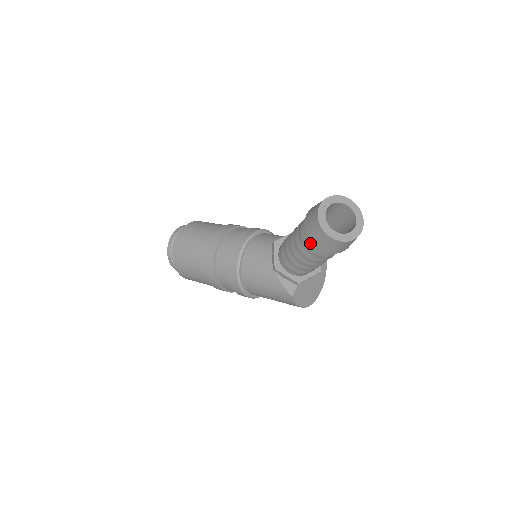
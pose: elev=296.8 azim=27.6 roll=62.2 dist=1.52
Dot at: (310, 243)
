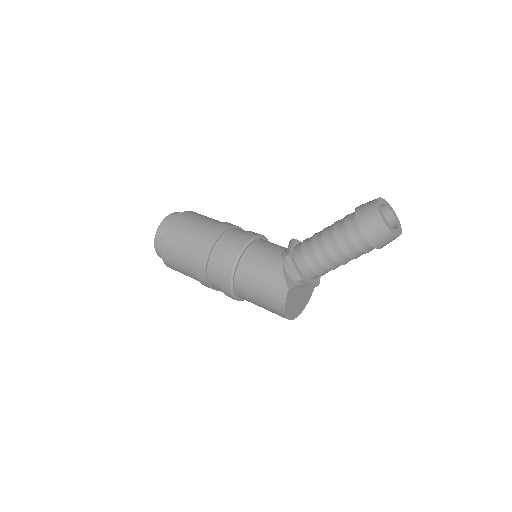
Dot at: (353, 227)
